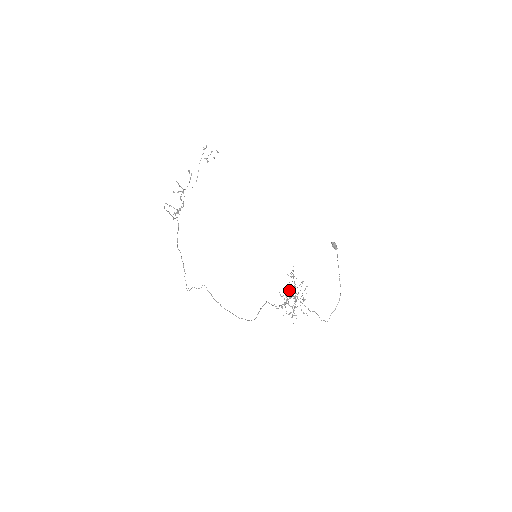
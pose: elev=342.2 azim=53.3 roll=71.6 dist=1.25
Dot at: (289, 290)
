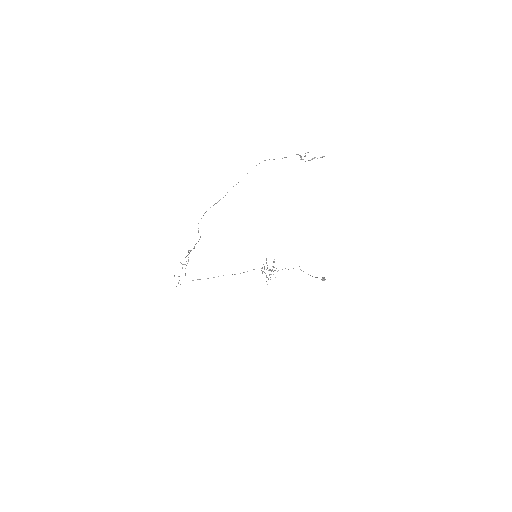
Dot at: occluded
